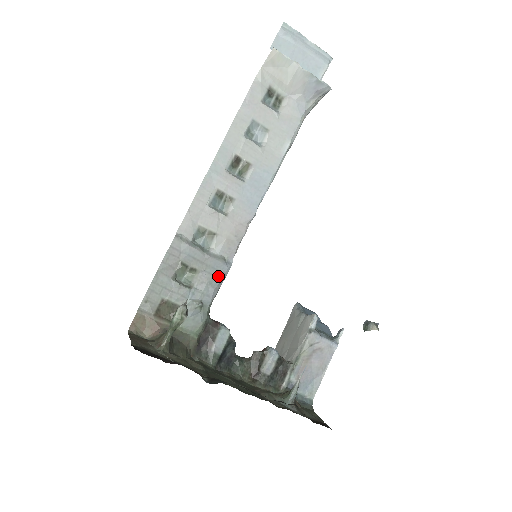
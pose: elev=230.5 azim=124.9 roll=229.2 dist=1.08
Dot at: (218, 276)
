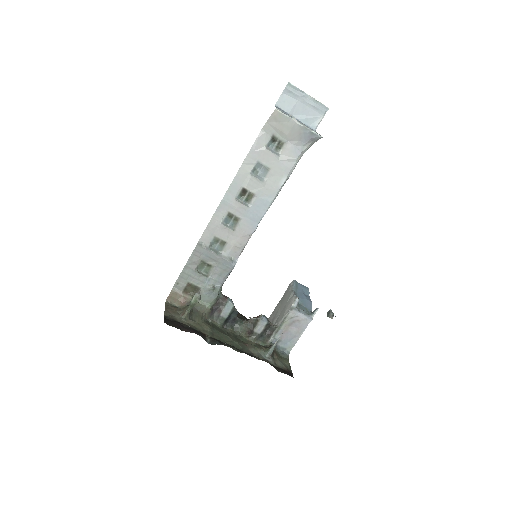
Dot at: (226, 270)
